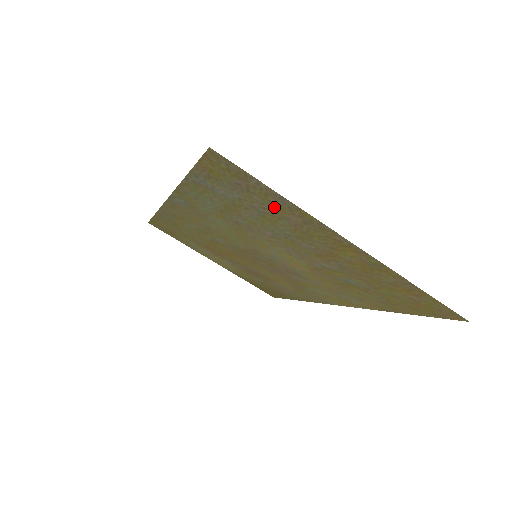
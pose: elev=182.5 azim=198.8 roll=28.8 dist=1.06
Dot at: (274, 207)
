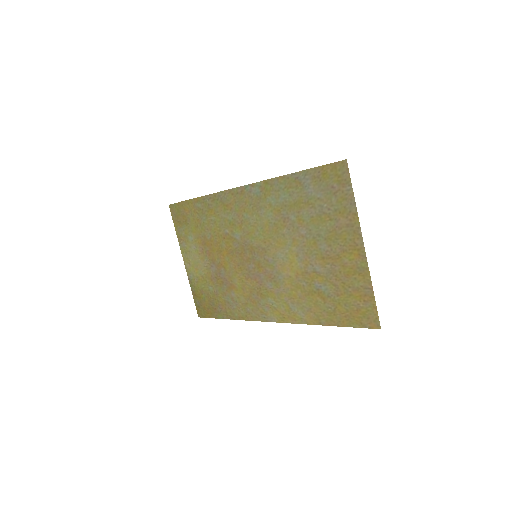
Dot at: (338, 209)
